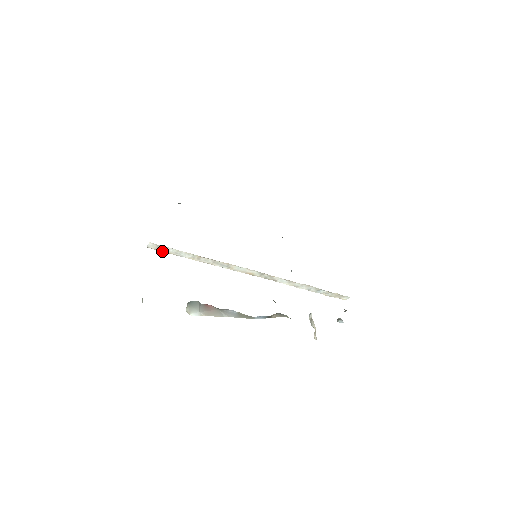
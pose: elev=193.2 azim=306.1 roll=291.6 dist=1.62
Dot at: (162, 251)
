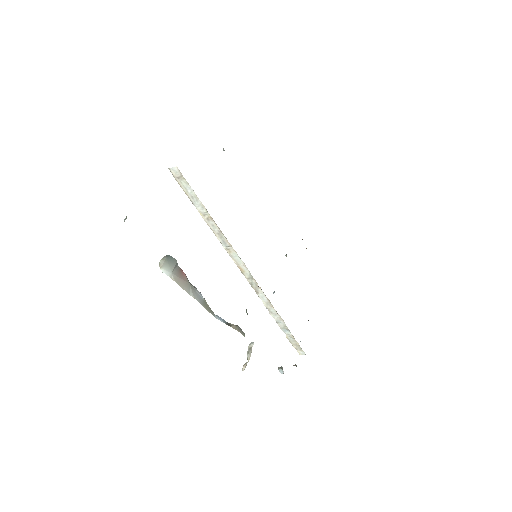
Dot at: (180, 184)
